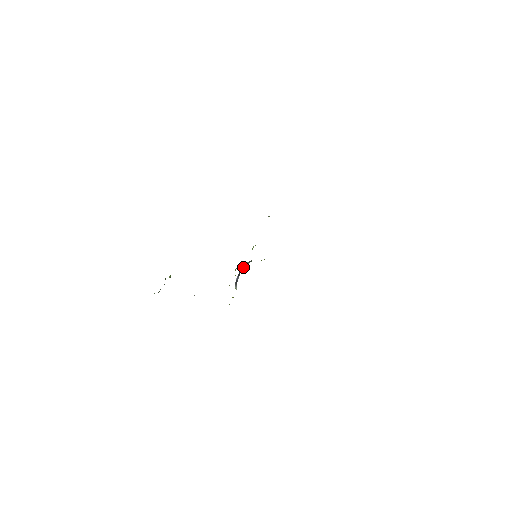
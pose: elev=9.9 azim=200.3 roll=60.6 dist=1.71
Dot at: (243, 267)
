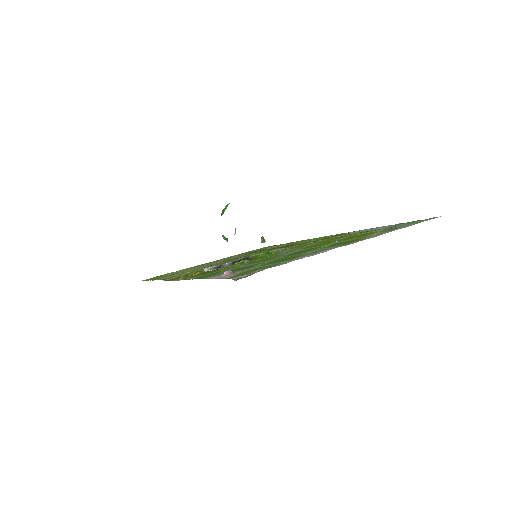
Dot at: occluded
